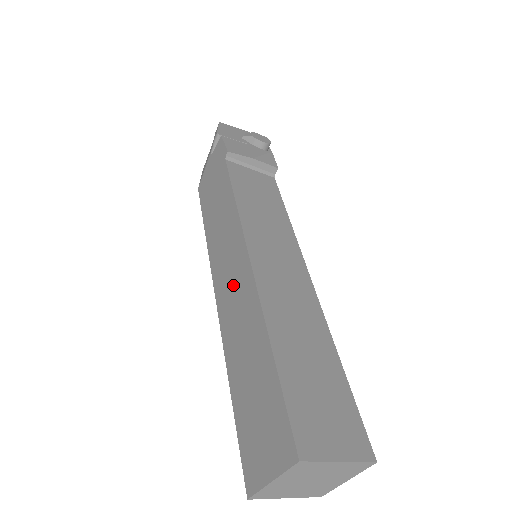
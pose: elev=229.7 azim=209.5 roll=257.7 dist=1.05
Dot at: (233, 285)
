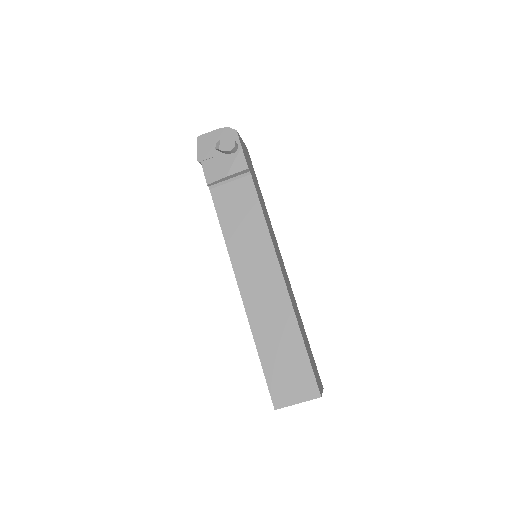
Dot at: occluded
